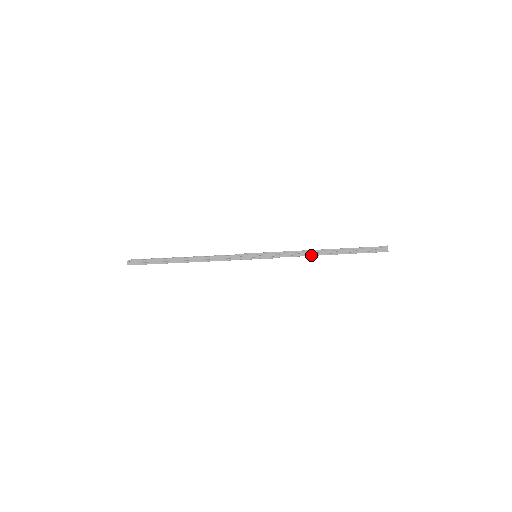
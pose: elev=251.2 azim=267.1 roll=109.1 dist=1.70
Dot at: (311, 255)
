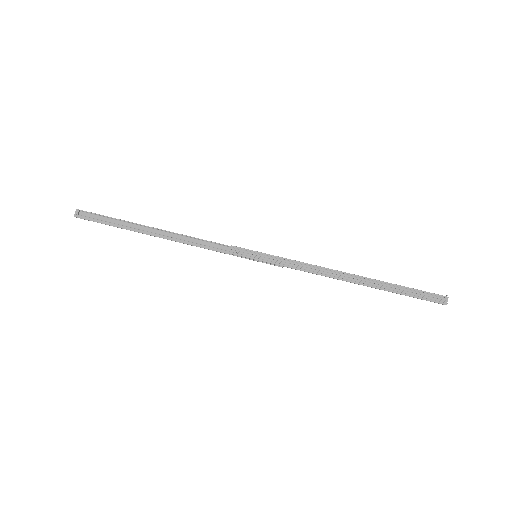
Dot at: (334, 277)
